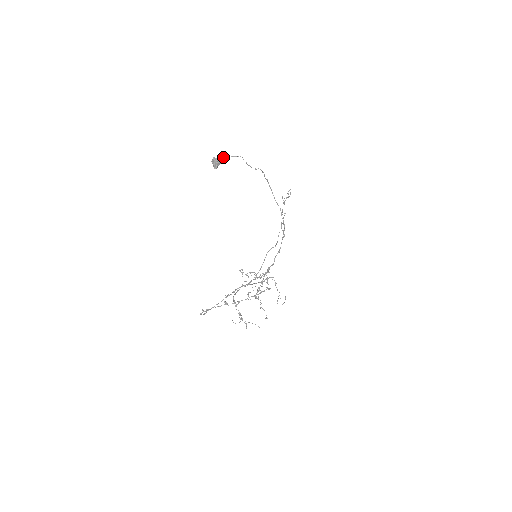
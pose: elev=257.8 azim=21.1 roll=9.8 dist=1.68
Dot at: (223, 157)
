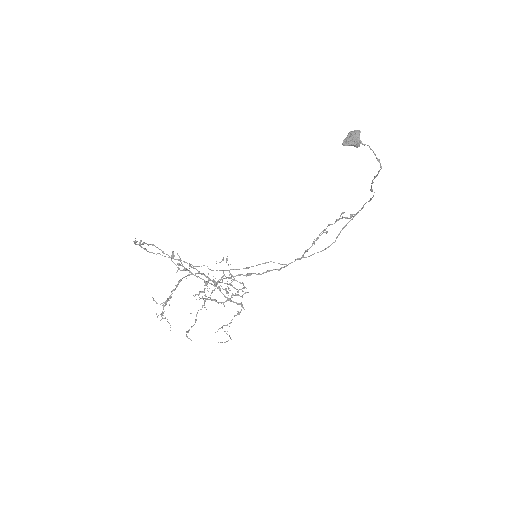
Dot at: occluded
